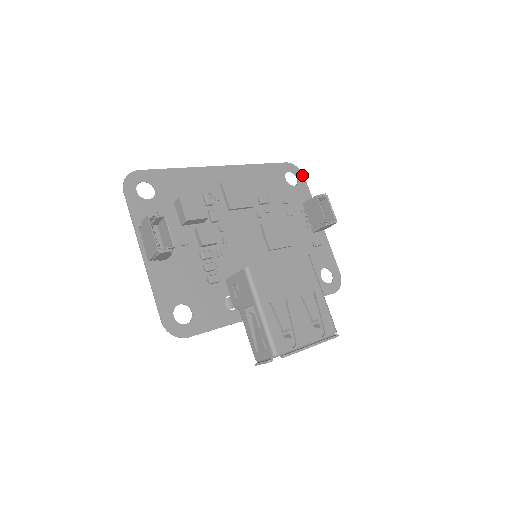
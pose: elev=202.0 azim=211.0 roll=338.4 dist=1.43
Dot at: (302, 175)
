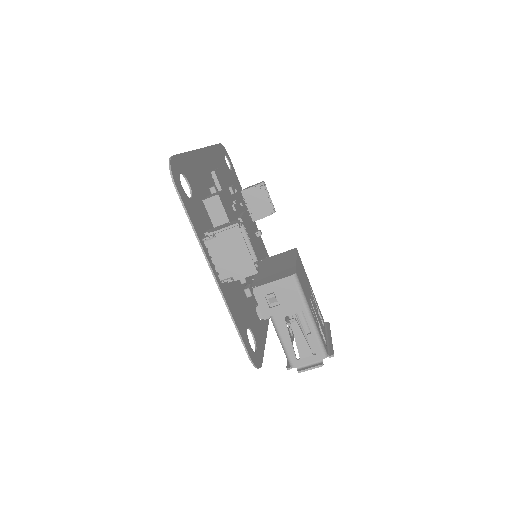
Dot at: (229, 158)
